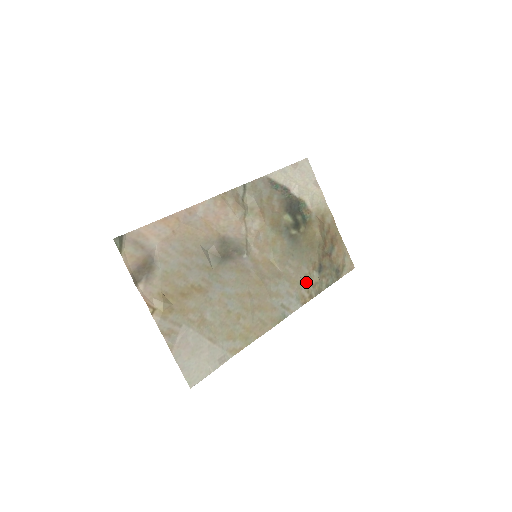
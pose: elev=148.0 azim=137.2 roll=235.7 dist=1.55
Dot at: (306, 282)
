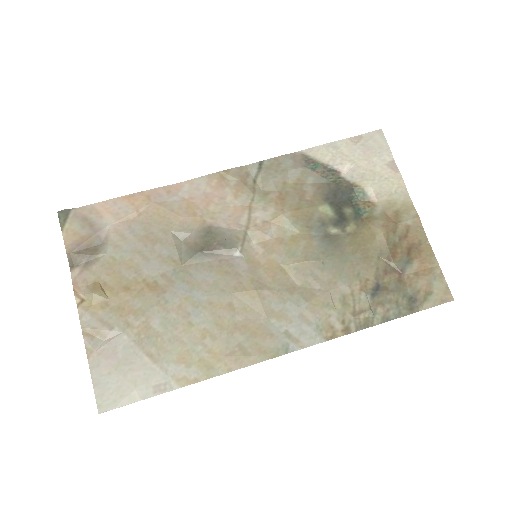
Dot at: (342, 307)
